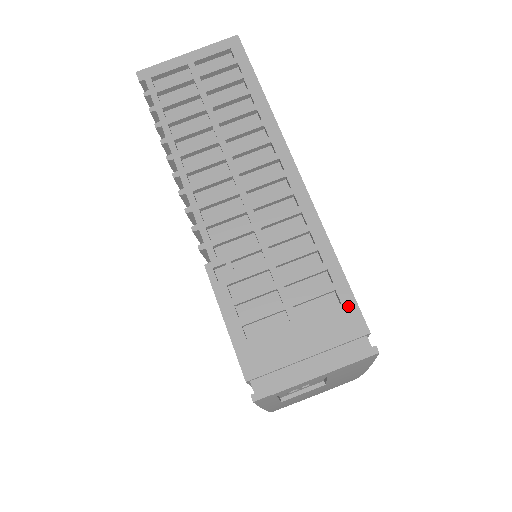
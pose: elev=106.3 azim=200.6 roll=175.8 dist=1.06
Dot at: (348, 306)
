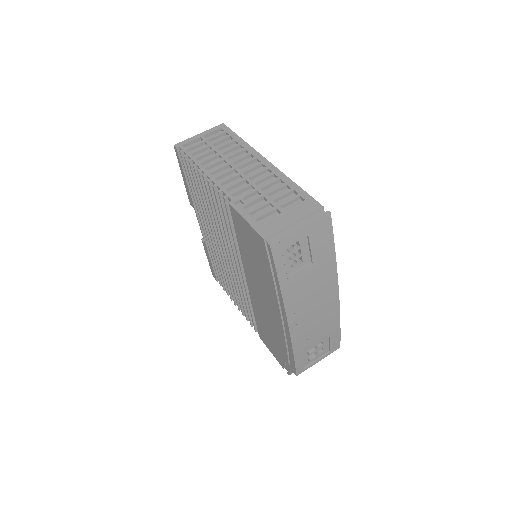
Dot at: (309, 200)
